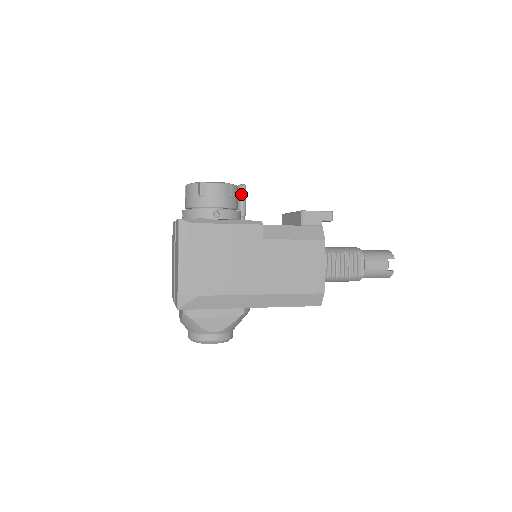
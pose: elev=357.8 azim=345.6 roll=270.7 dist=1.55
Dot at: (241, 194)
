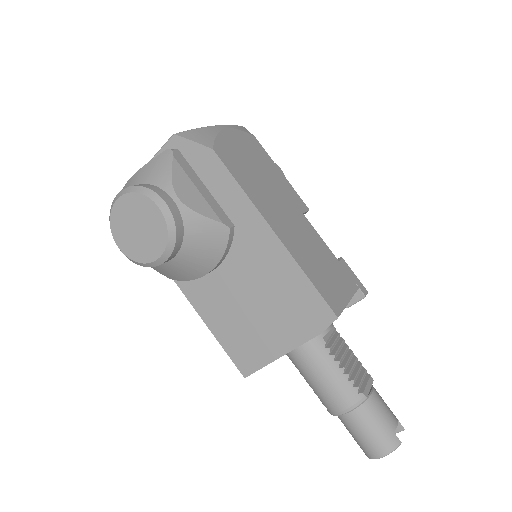
Dot at: occluded
